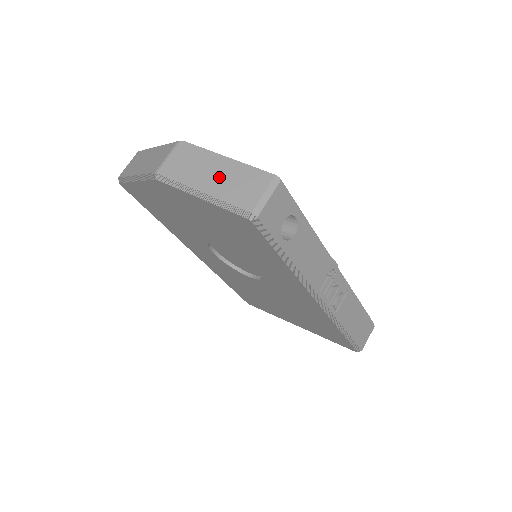
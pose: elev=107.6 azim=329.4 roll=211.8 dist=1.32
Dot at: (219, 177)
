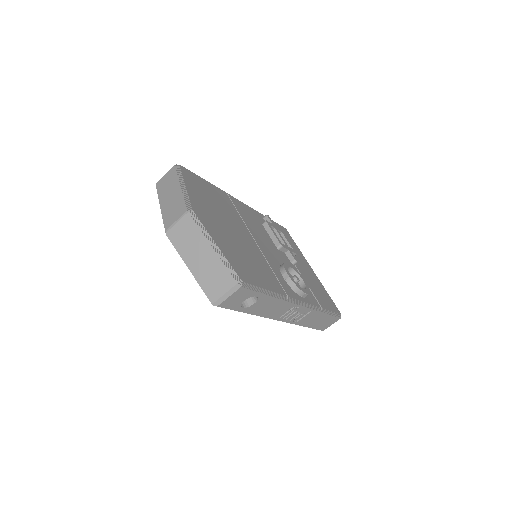
Dot at: (204, 262)
